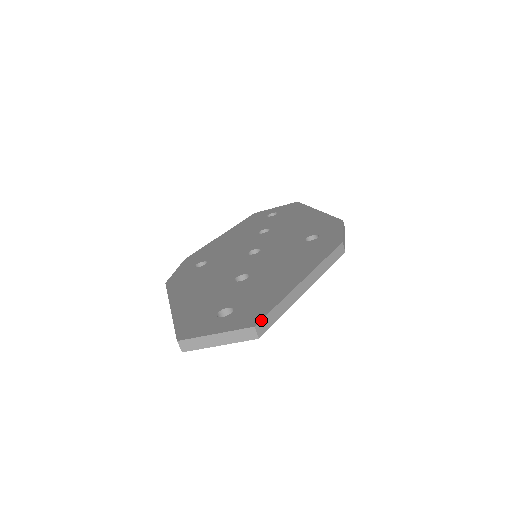
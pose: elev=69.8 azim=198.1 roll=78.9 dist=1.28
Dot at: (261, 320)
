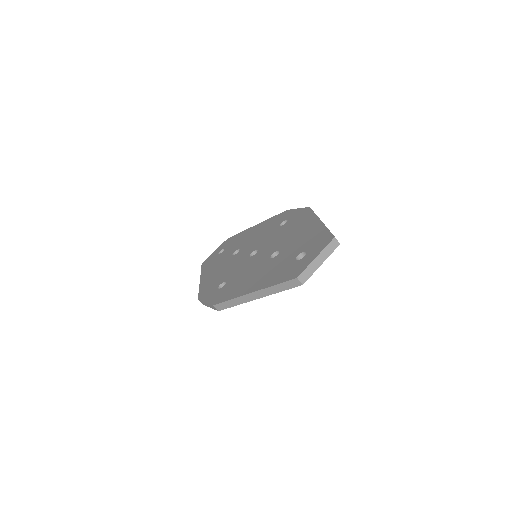
Dot at: (333, 235)
